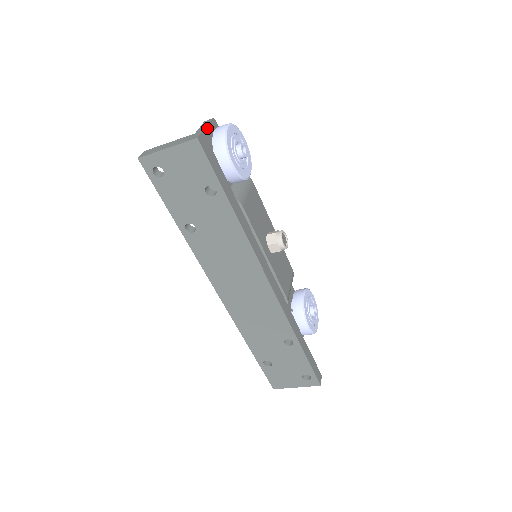
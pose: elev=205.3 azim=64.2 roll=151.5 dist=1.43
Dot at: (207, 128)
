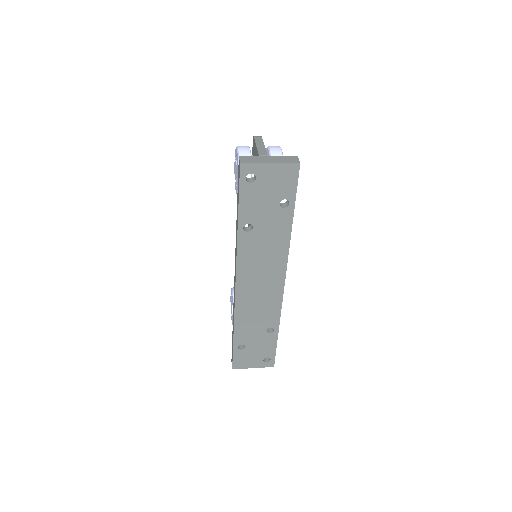
Dot at: (264, 145)
